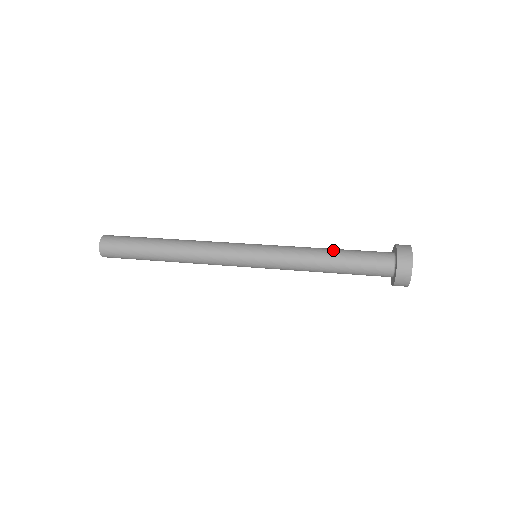
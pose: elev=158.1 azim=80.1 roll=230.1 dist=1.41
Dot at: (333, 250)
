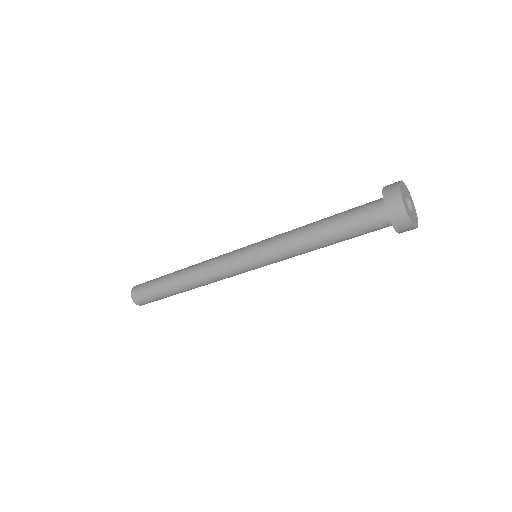
Dot at: occluded
